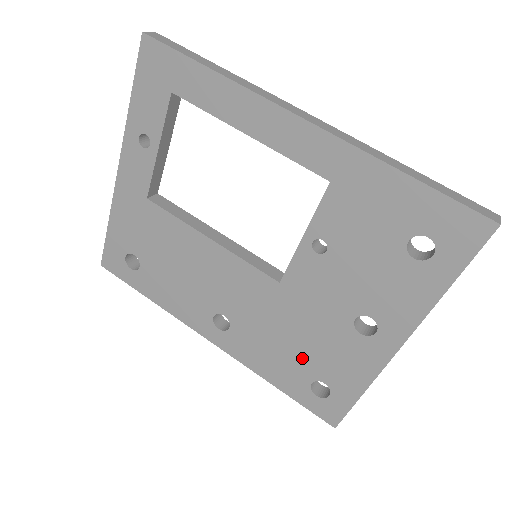
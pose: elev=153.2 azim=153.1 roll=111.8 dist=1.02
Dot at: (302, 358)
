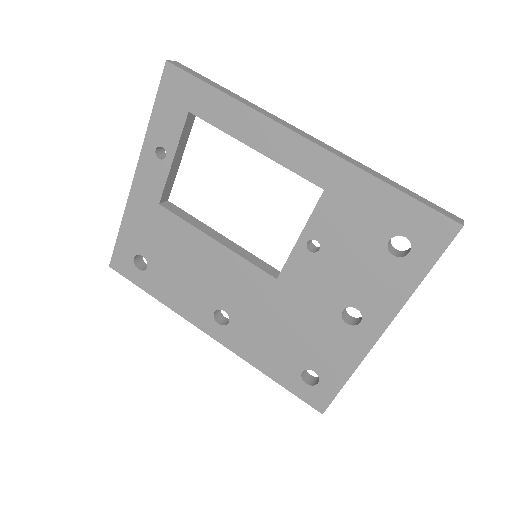
Dot at: (294, 348)
